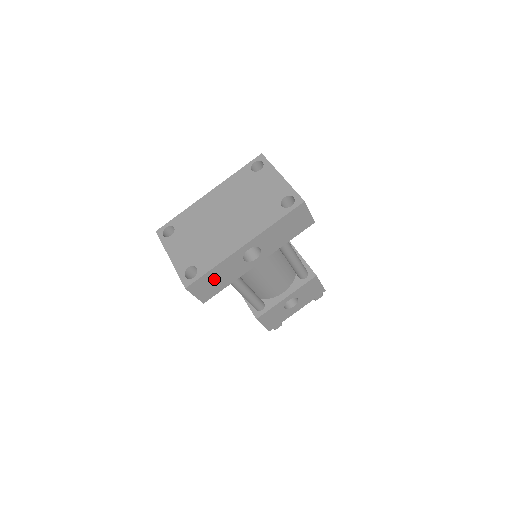
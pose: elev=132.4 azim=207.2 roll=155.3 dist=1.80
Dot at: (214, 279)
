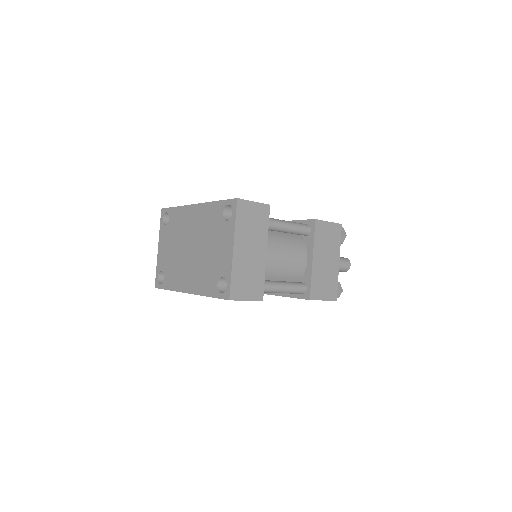
Dot at: occluded
